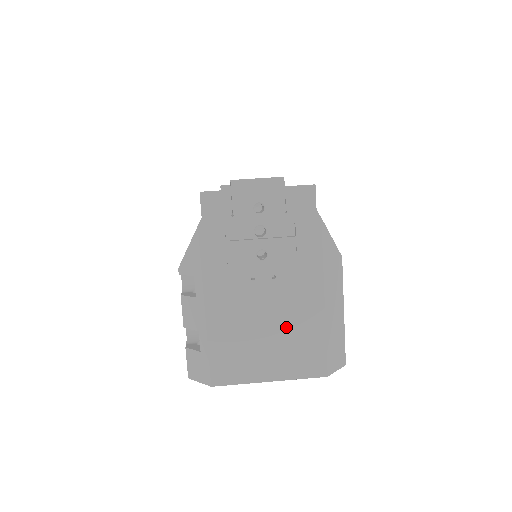
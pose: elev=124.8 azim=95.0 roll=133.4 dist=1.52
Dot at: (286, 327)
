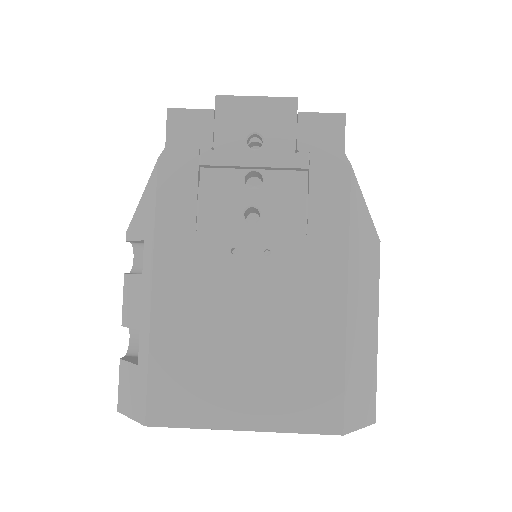
Dot at: (280, 338)
